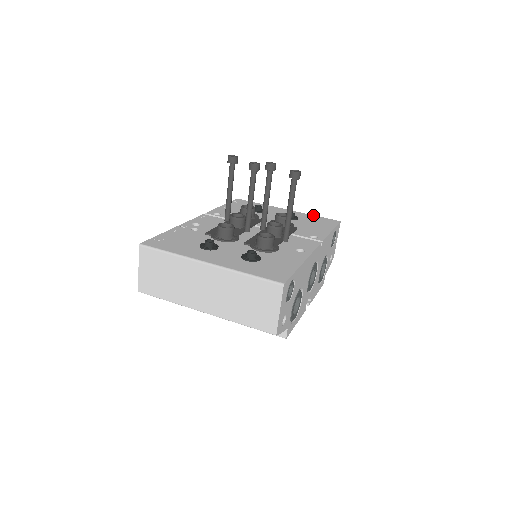
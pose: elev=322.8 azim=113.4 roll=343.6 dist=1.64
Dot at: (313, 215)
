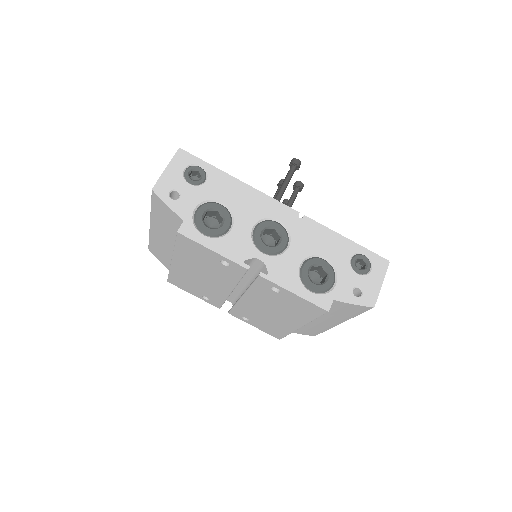
Dot at: occluded
